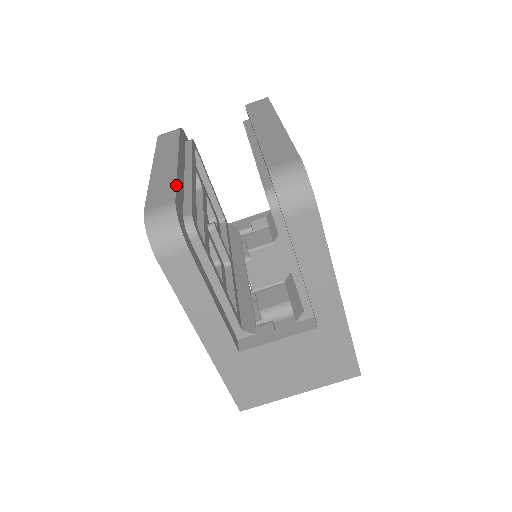
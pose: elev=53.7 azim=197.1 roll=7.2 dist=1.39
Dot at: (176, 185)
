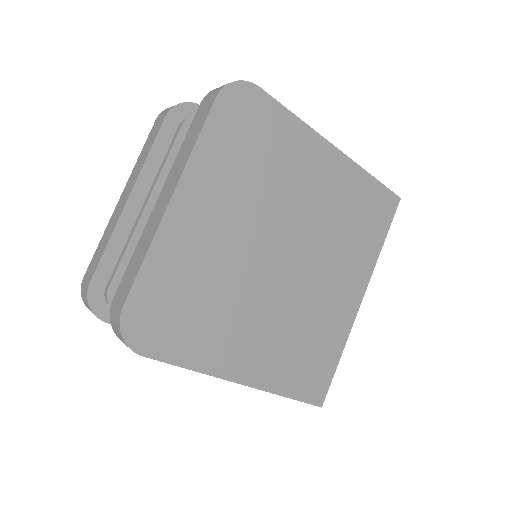
Dot at: (102, 255)
